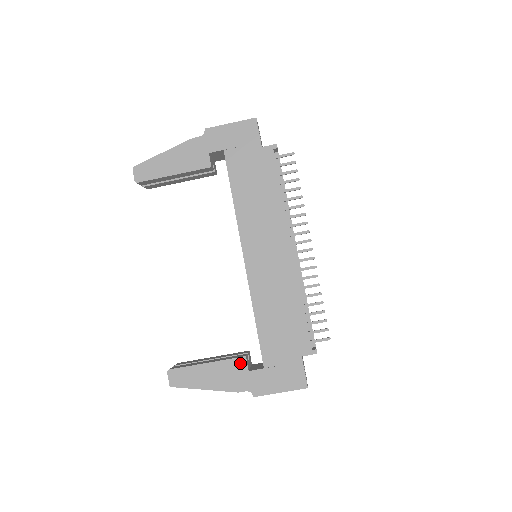
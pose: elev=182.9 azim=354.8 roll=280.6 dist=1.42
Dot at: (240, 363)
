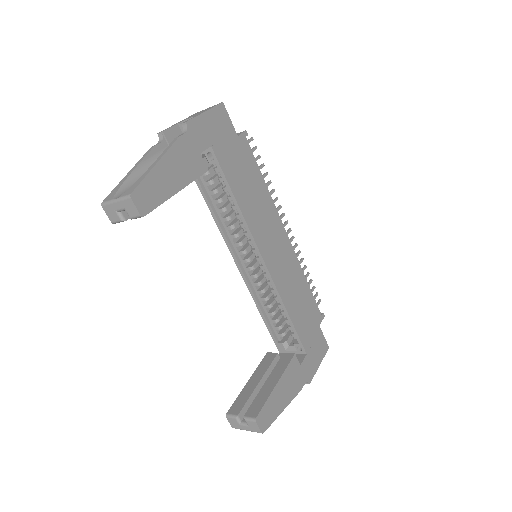
Dot at: (294, 363)
